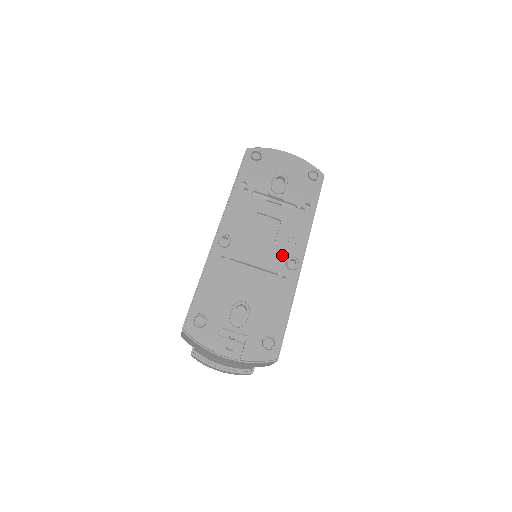
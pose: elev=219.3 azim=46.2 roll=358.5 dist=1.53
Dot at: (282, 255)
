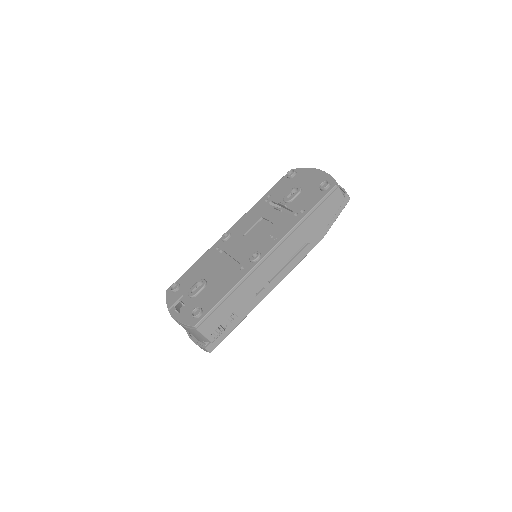
Dot at: (254, 250)
